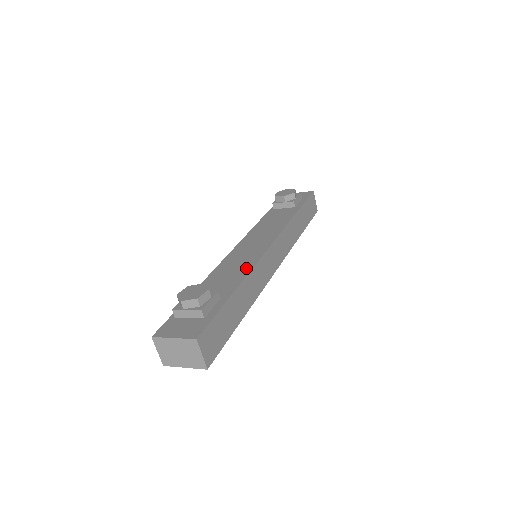
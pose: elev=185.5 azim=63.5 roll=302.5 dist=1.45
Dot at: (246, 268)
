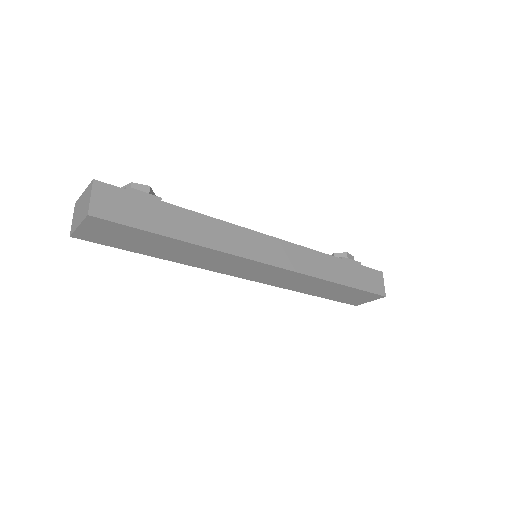
Dot at: occluded
